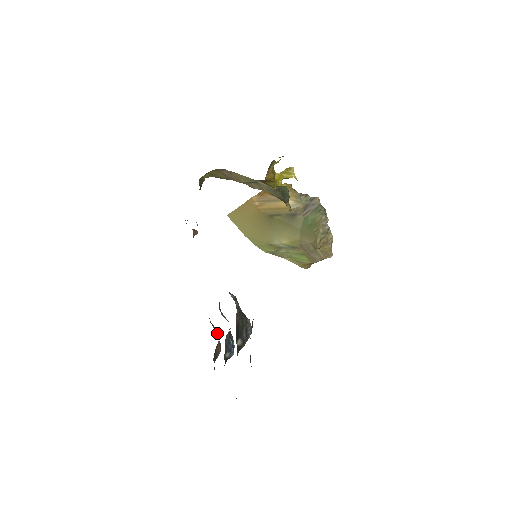
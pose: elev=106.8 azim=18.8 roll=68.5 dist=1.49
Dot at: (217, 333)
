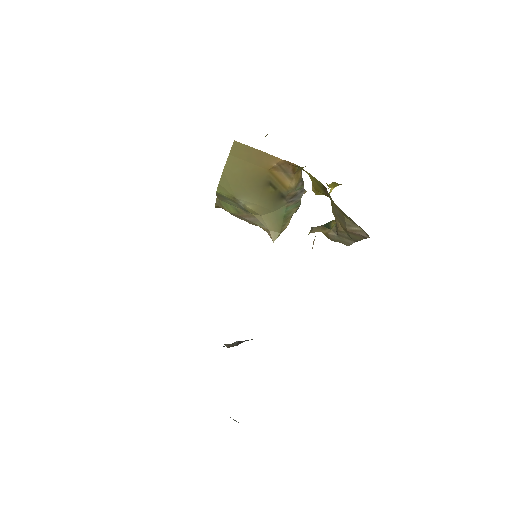
Dot at: occluded
